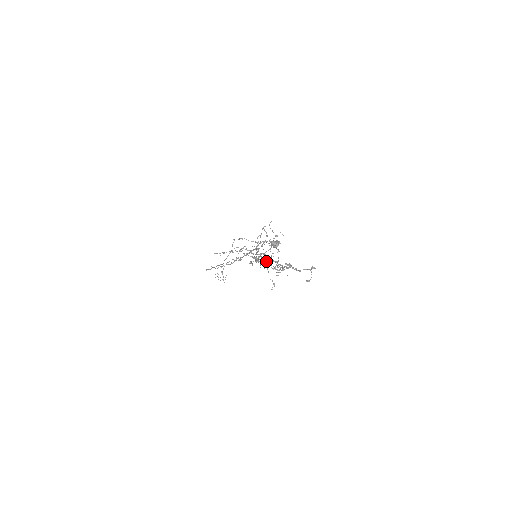
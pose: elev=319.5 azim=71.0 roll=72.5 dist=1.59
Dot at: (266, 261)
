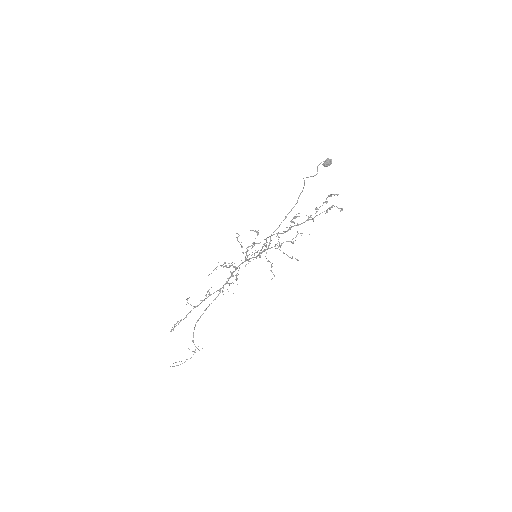
Dot at: (290, 227)
